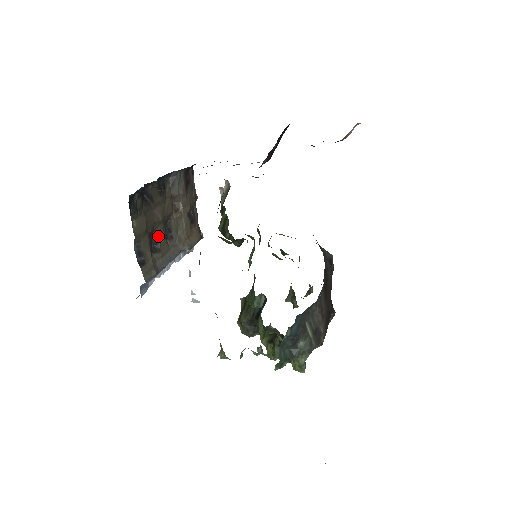
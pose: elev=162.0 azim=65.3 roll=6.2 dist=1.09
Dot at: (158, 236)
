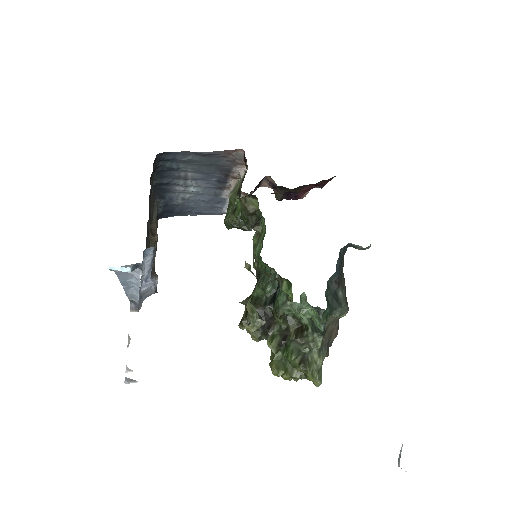
Dot at: occluded
